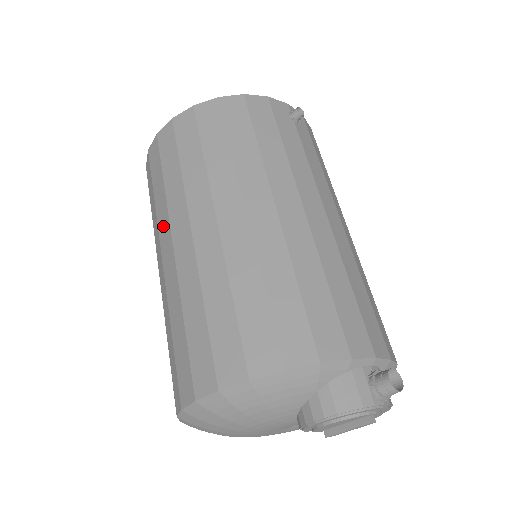
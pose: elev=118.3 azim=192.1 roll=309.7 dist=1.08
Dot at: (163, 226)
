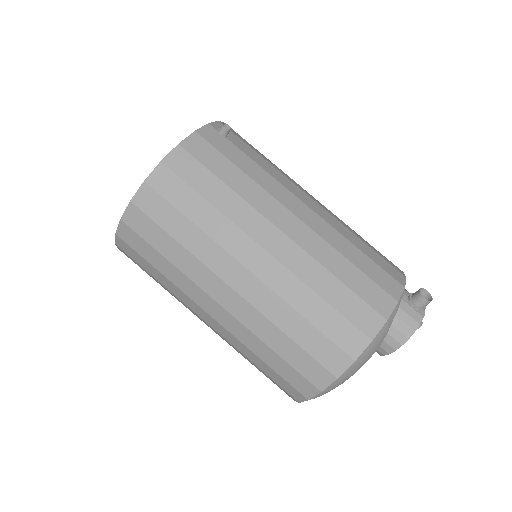
Dot at: (193, 292)
